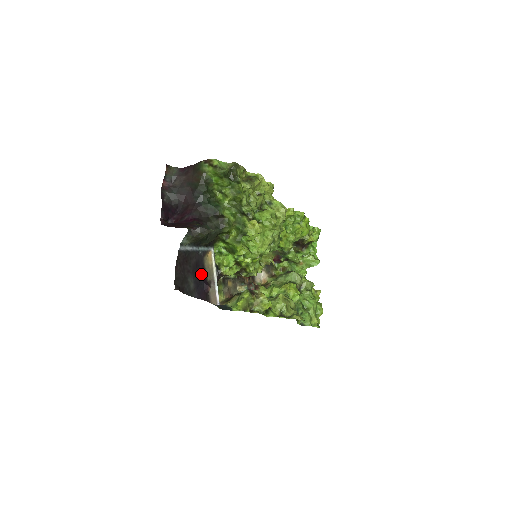
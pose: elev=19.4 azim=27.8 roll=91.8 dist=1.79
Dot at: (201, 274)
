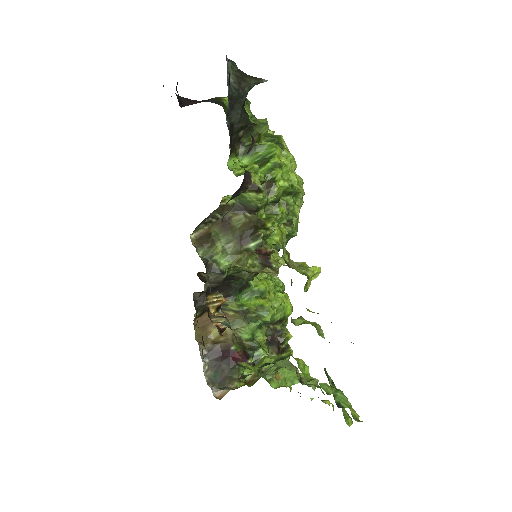
Dot at: occluded
